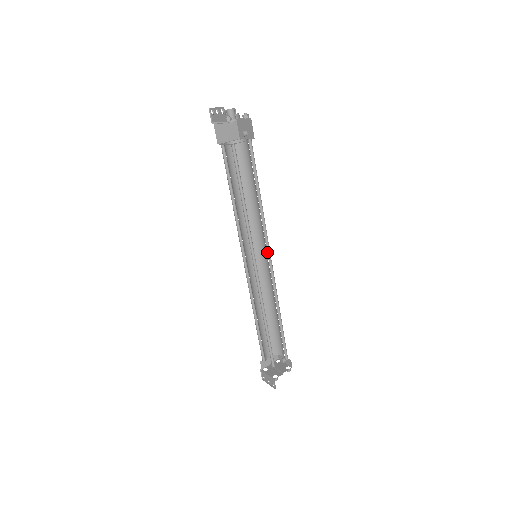
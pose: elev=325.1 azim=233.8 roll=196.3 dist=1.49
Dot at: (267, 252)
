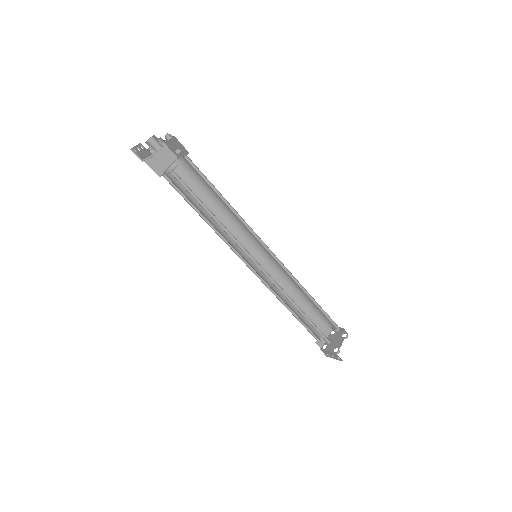
Dot at: (264, 247)
